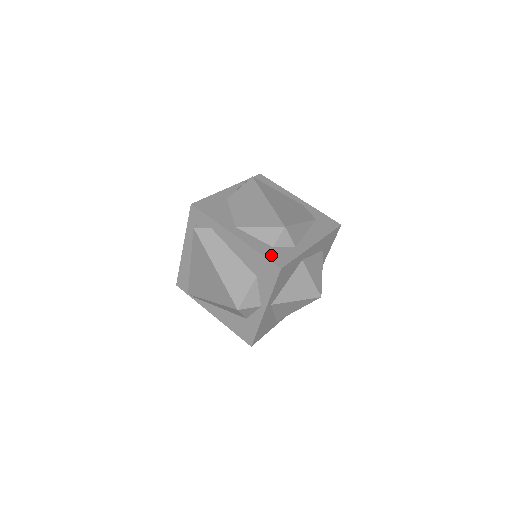
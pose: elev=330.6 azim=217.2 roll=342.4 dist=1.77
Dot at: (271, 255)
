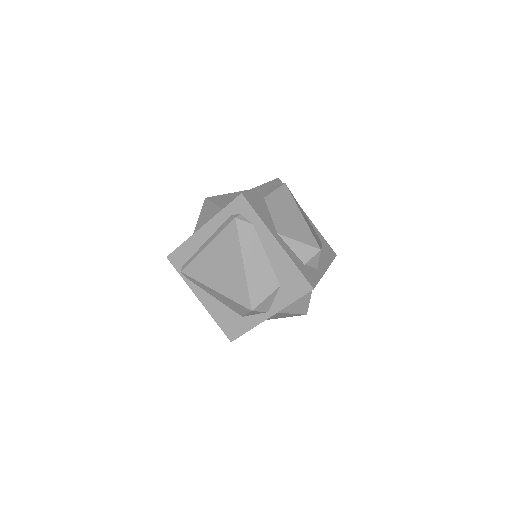
Dot at: (305, 273)
